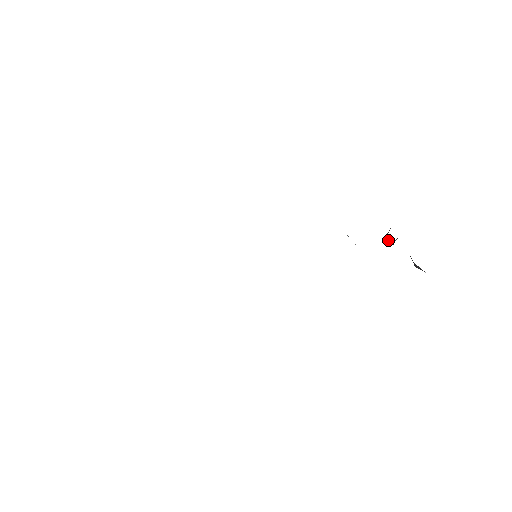
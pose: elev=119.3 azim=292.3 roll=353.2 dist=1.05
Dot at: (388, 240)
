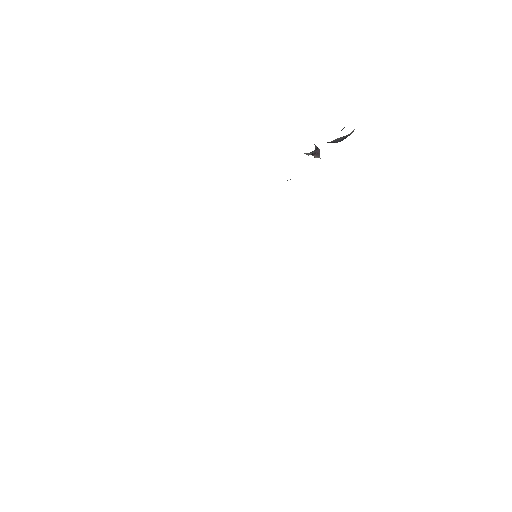
Dot at: occluded
